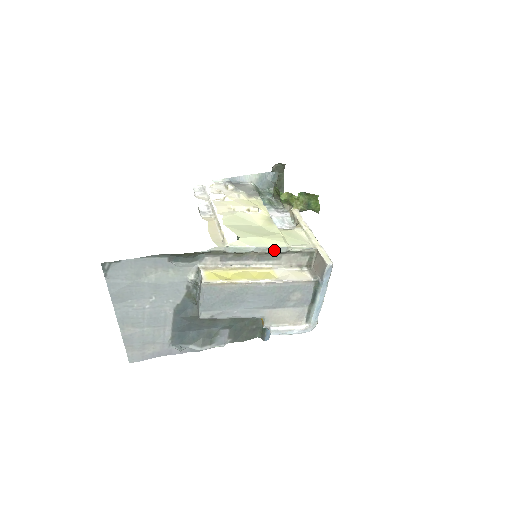
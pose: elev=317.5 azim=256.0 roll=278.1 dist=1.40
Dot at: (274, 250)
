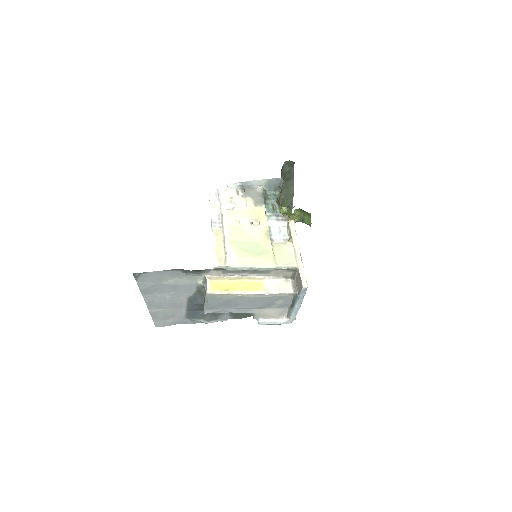
Dot at: (264, 269)
